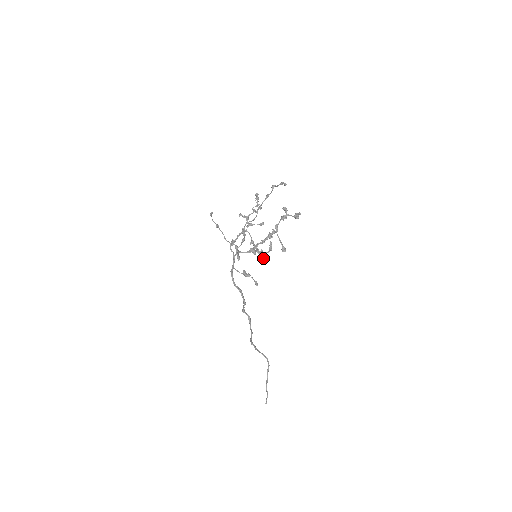
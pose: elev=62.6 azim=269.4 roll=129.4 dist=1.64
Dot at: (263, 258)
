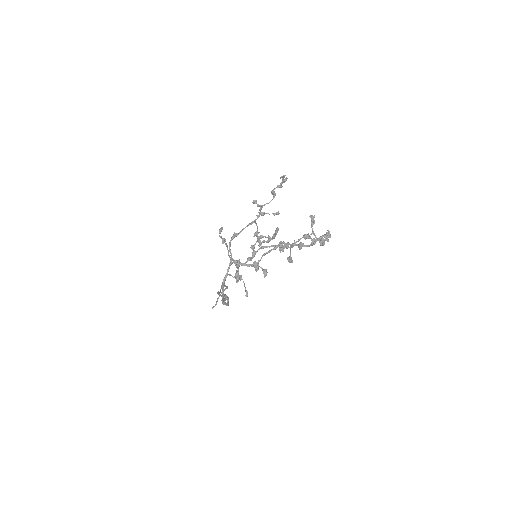
Dot at: (264, 276)
